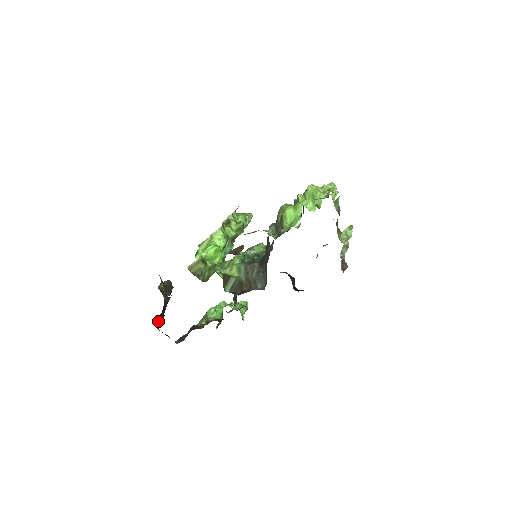
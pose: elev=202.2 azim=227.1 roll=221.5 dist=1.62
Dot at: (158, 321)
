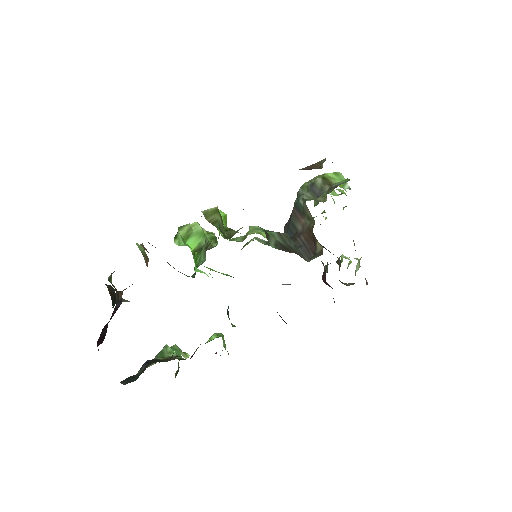
Dot at: occluded
